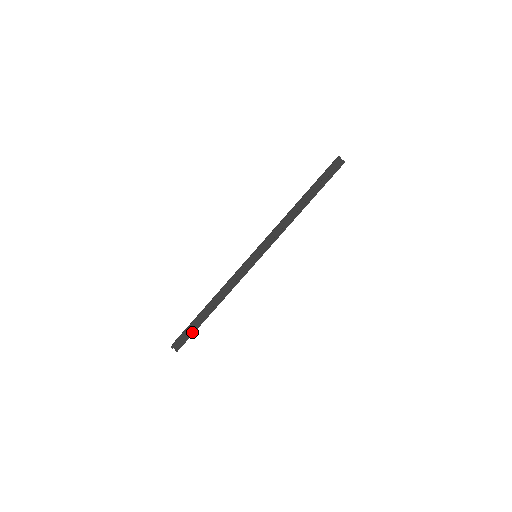
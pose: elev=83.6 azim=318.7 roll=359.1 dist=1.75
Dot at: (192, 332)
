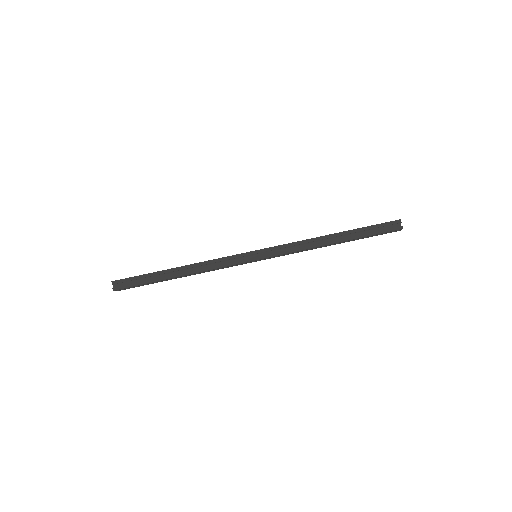
Dot at: (142, 282)
